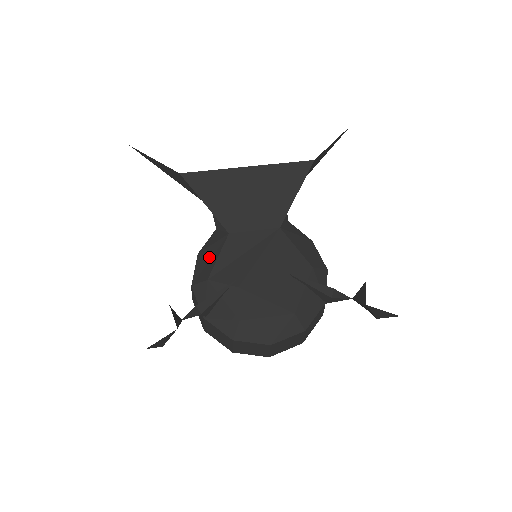
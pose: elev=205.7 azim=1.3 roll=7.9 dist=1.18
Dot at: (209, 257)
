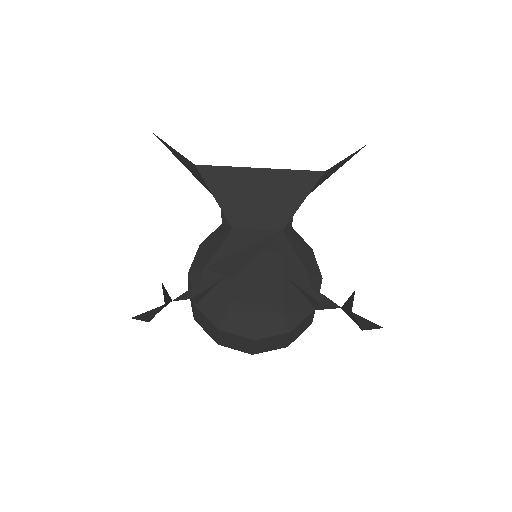
Dot at: (210, 248)
